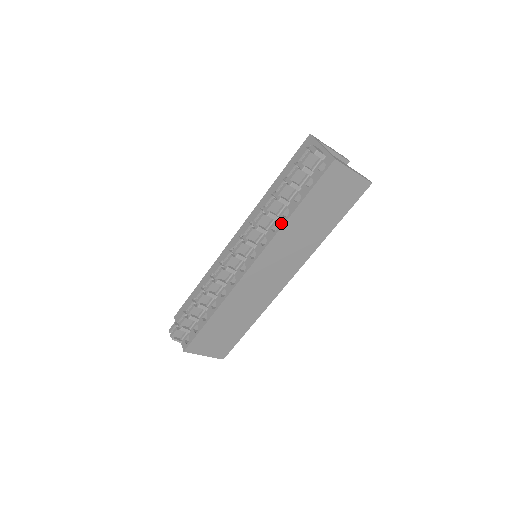
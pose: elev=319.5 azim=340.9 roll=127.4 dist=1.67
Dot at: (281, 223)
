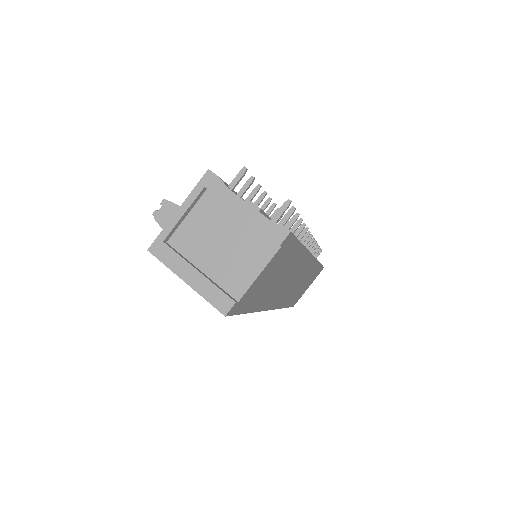
Dot at: occluded
